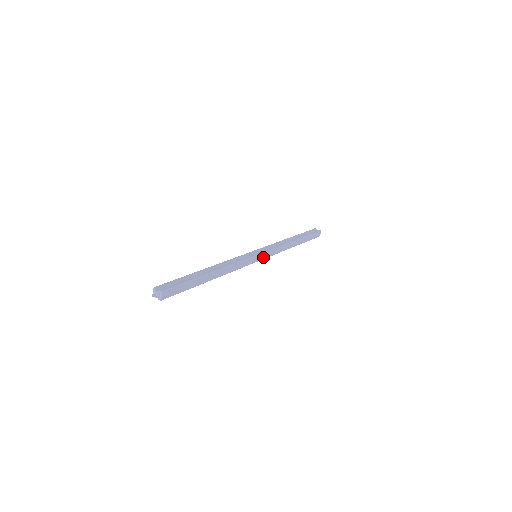
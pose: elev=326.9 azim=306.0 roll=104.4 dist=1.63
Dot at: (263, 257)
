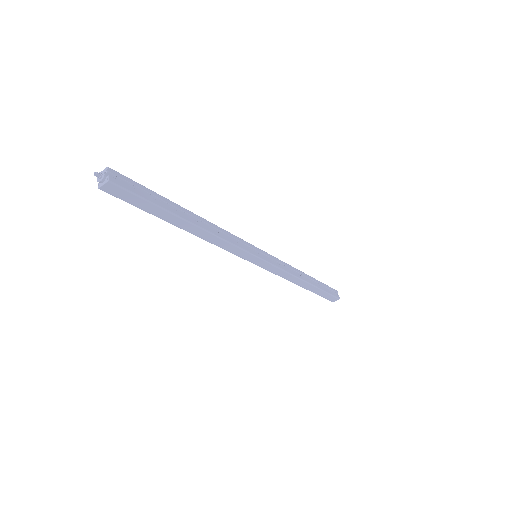
Dot at: (261, 264)
